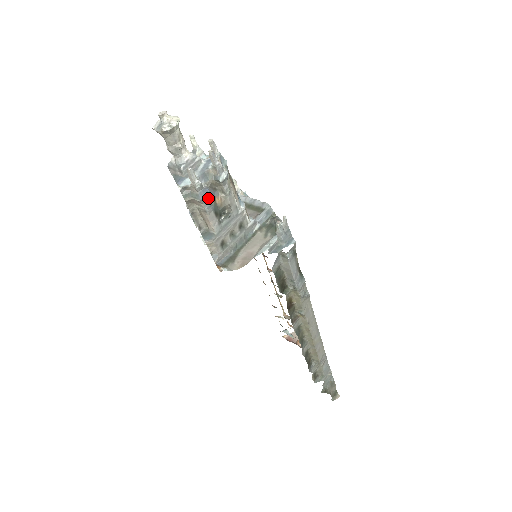
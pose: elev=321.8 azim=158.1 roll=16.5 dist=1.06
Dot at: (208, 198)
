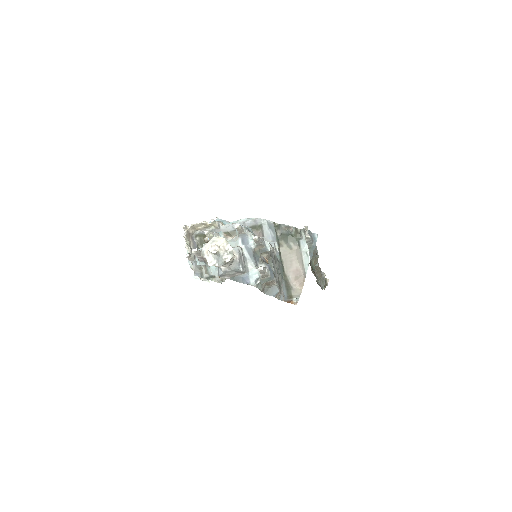
Dot at: (271, 271)
